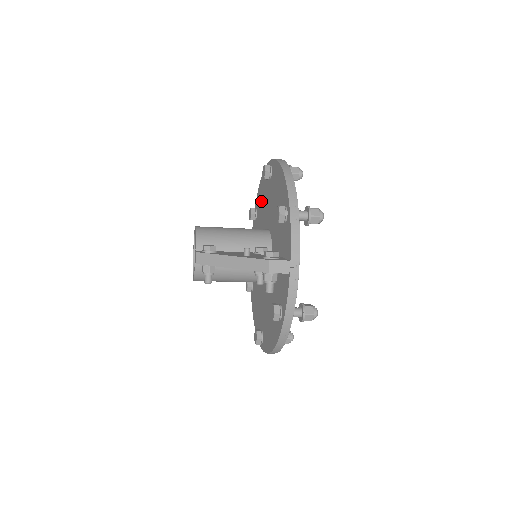
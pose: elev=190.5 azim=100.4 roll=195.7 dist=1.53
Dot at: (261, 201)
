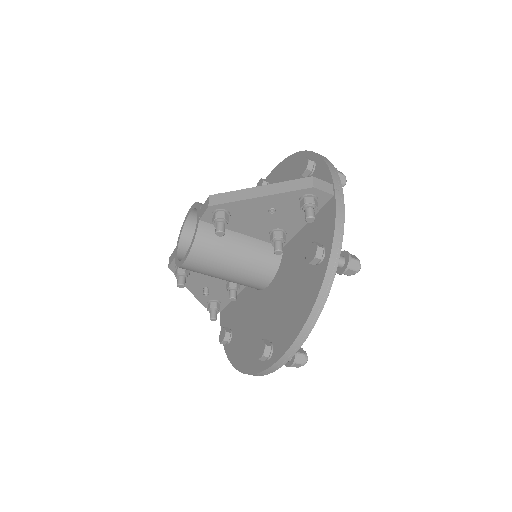
Dot at: occluded
